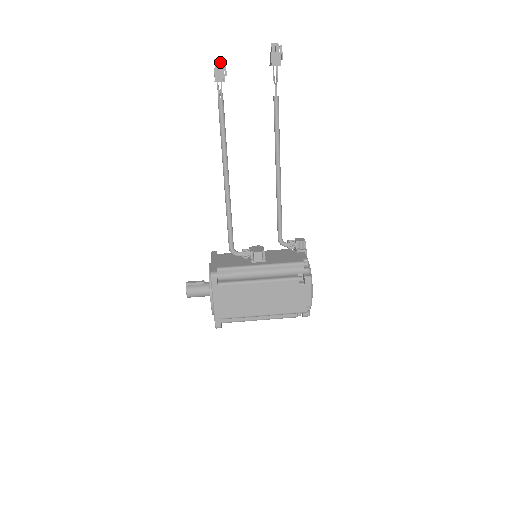
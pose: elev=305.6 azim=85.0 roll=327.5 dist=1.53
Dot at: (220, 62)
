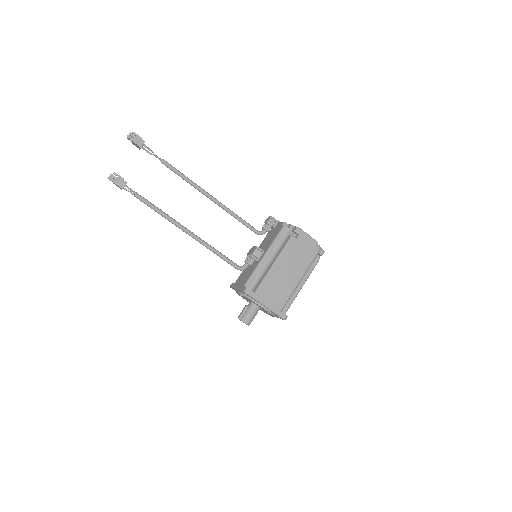
Dot at: (113, 176)
